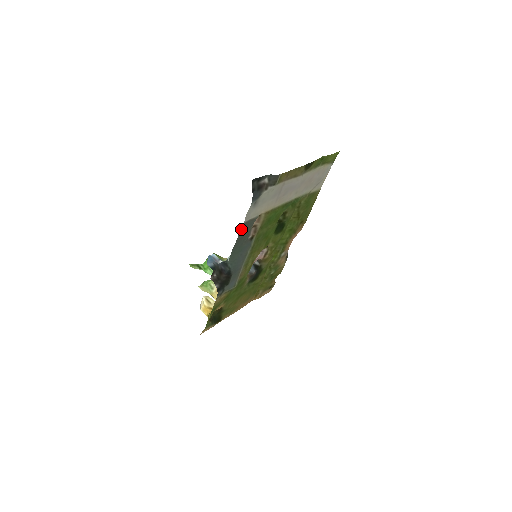
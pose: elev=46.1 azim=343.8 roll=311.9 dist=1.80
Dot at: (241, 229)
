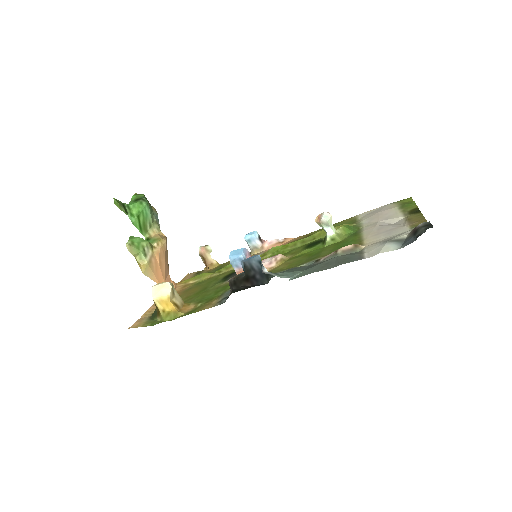
Dot at: (350, 261)
